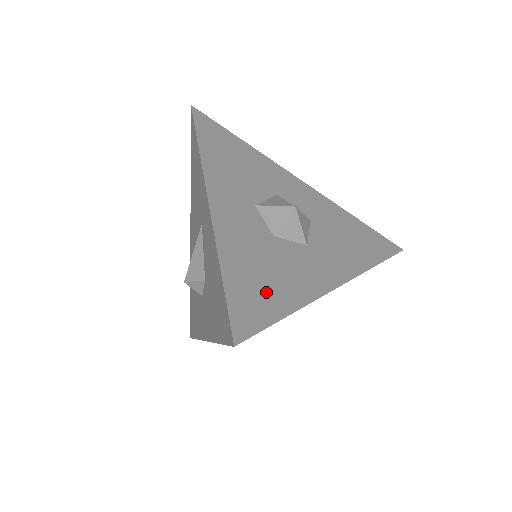
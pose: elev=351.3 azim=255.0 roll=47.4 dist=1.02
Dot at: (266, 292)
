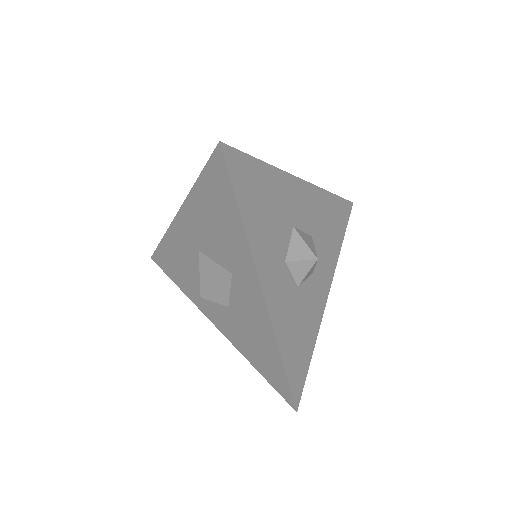
Dot at: (302, 351)
